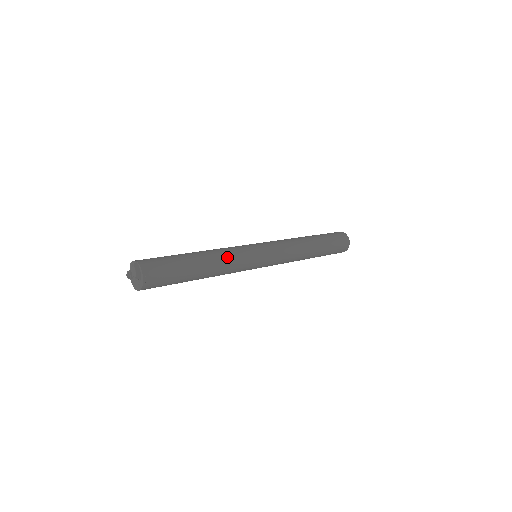
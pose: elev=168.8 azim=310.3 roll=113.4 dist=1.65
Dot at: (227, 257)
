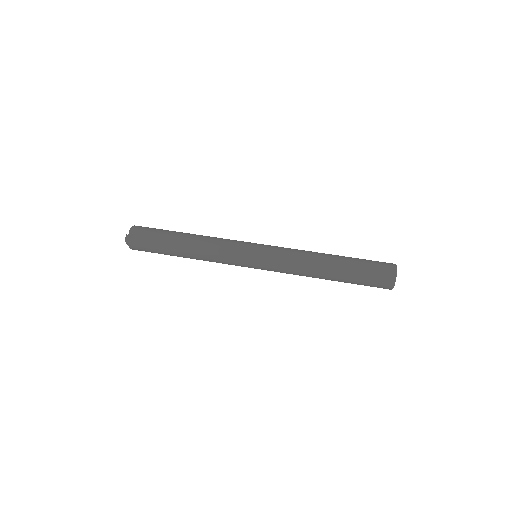
Dot at: (210, 257)
